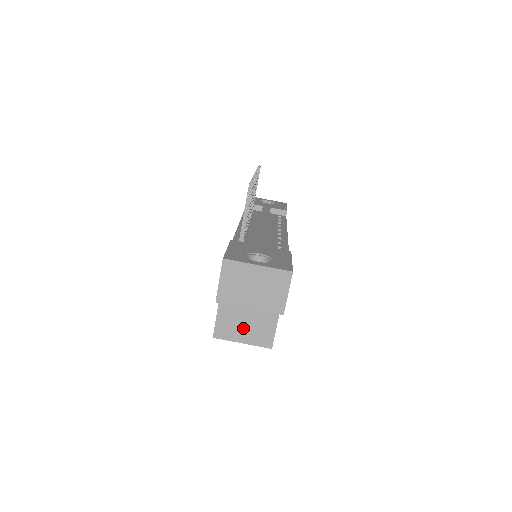
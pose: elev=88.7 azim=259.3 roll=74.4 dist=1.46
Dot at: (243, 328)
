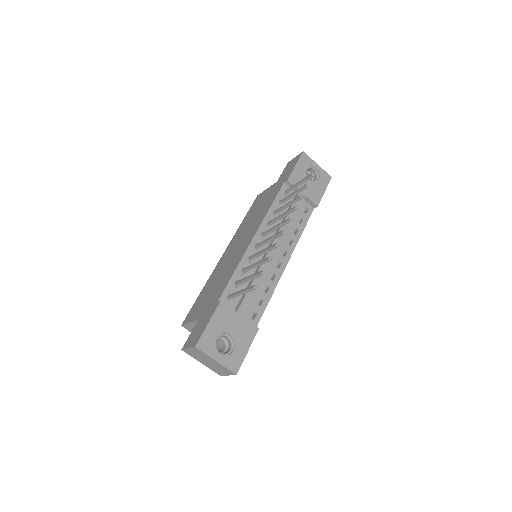
Dot at: occluded
